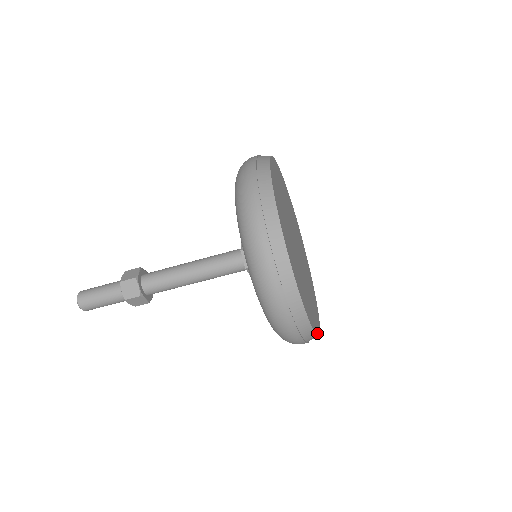
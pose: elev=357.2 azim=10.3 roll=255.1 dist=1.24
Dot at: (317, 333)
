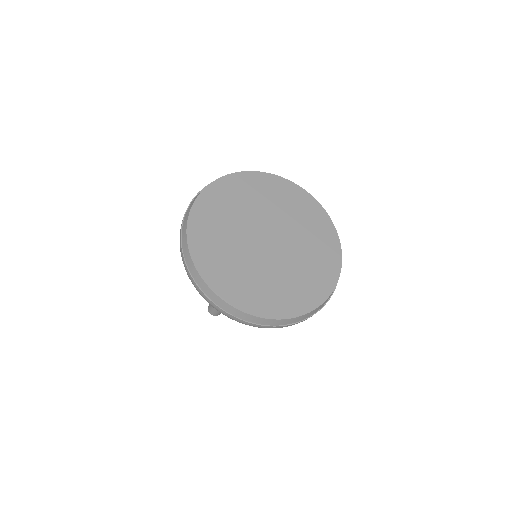
Dot at: (263, 315)
